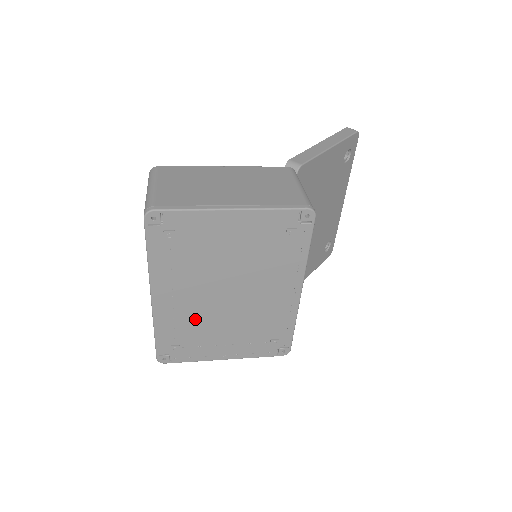
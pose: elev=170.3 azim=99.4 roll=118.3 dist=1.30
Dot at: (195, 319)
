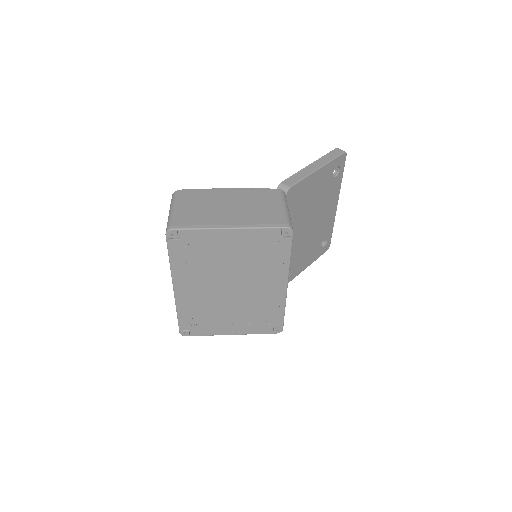
Dot at: (207, 305)
